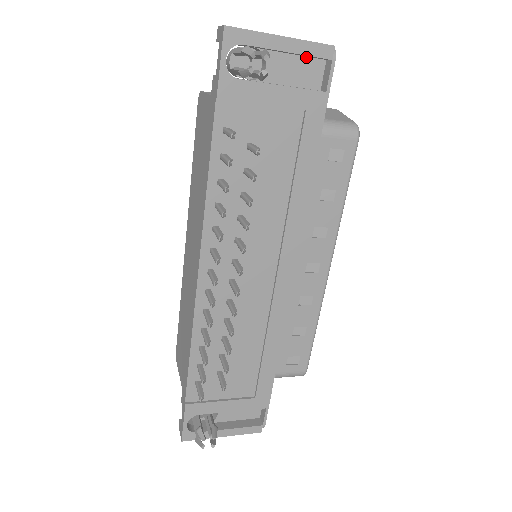
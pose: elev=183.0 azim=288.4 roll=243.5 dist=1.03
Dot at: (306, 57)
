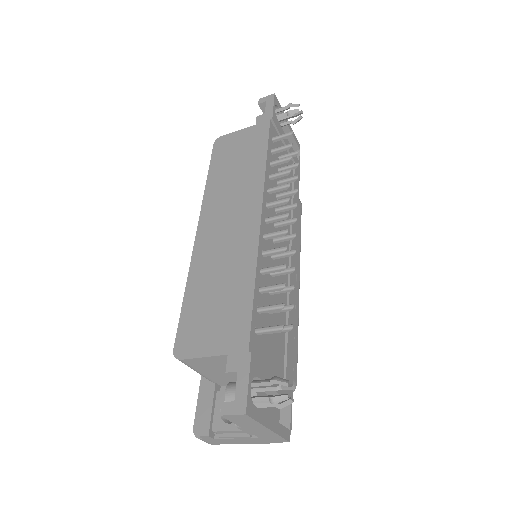
Dot at: occluded
